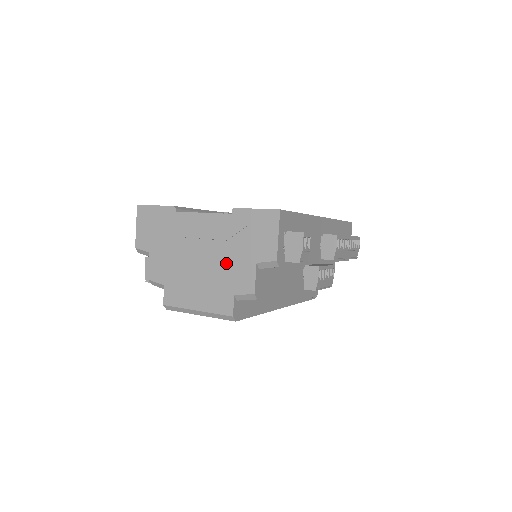
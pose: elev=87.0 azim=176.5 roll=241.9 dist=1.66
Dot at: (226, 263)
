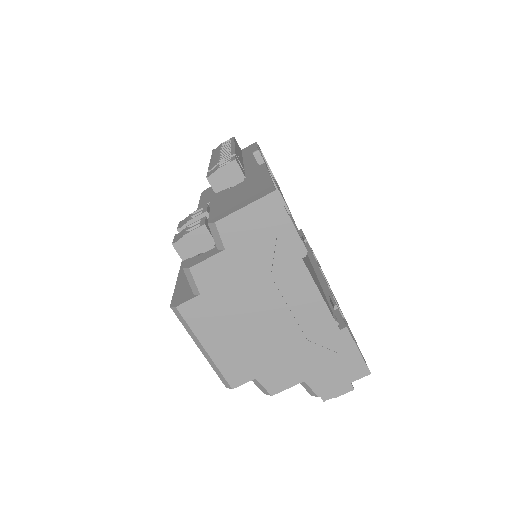
Dot at: (283, 353)
